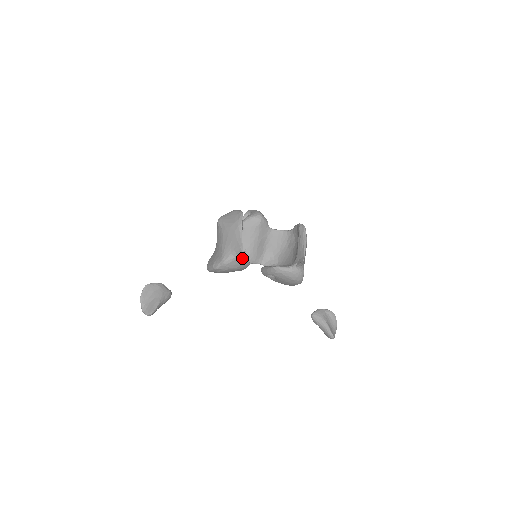
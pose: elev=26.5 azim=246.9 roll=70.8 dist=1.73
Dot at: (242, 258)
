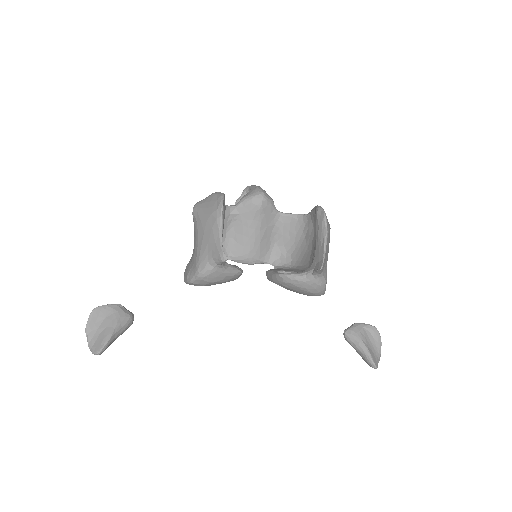
Dot at: (227, 267)
